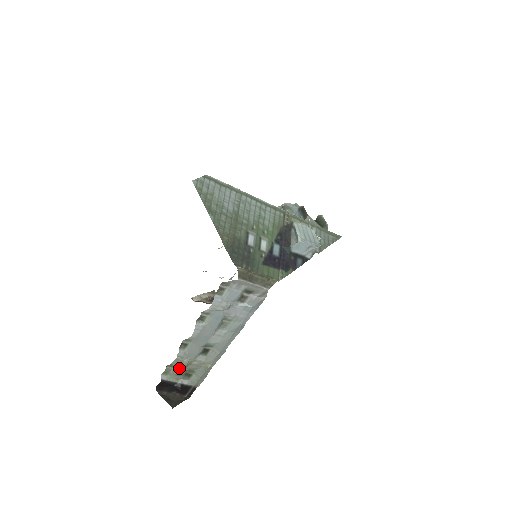
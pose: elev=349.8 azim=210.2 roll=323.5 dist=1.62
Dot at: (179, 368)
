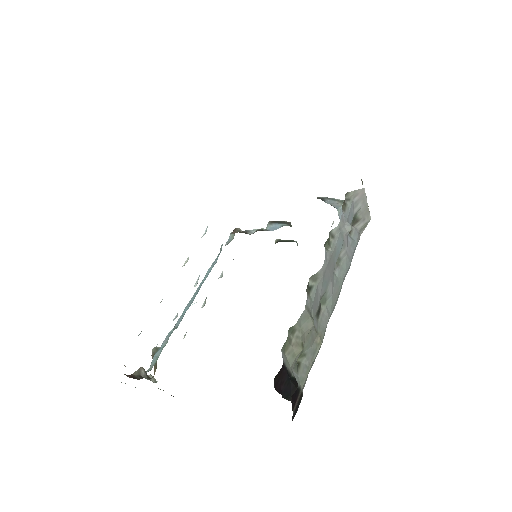
Dot at: (301, 336)
